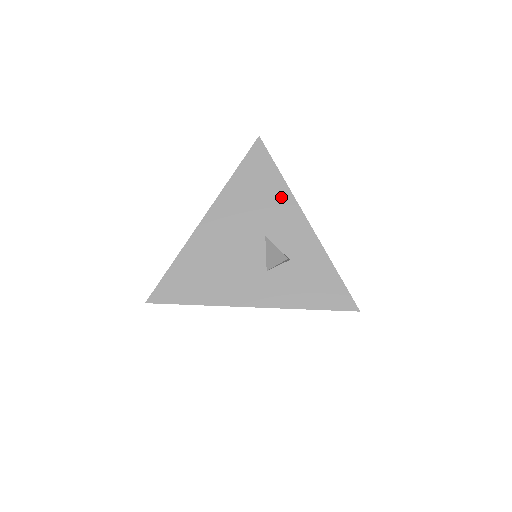
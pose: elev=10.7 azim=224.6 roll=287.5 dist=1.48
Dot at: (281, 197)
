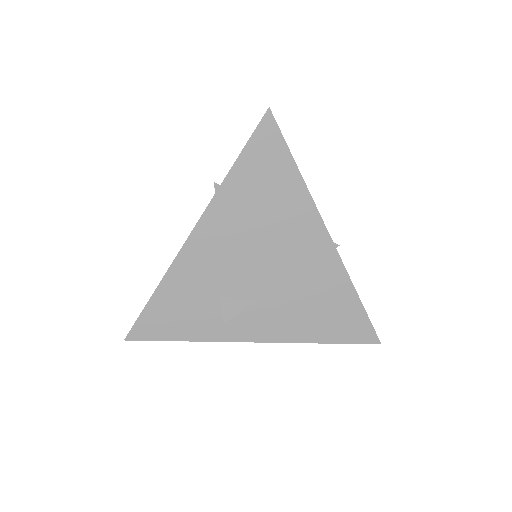
Dot at: occluded
